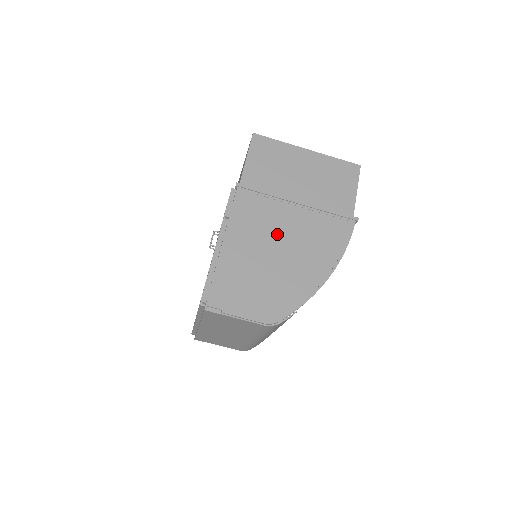
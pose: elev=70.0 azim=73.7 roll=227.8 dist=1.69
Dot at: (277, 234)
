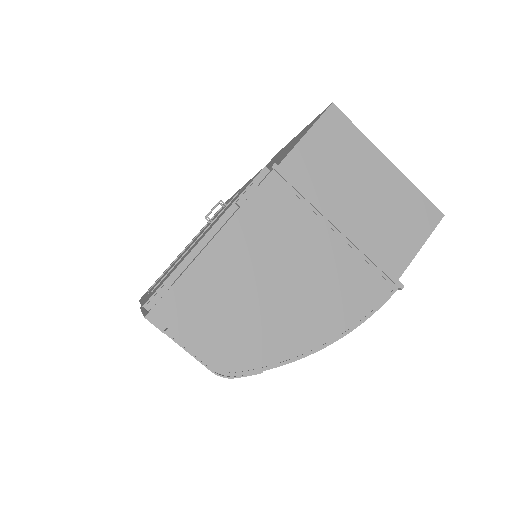
Dot at: (291, 259)
